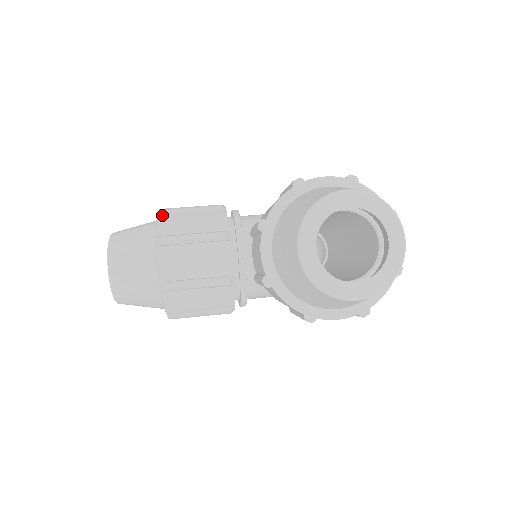
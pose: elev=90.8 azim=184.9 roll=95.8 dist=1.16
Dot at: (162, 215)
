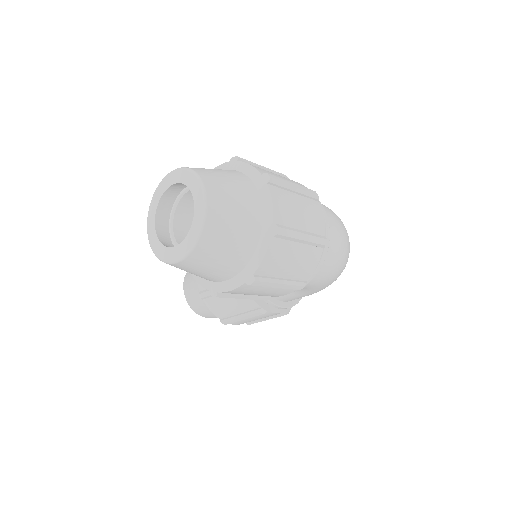
Dot at: occluded
